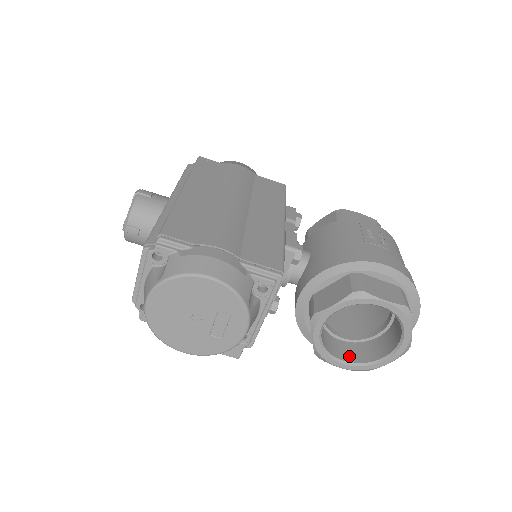
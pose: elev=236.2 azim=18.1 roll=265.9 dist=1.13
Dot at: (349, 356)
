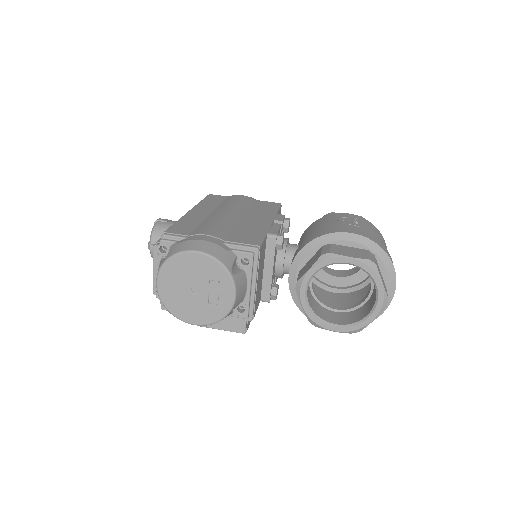
Dot at: (341, 321)
